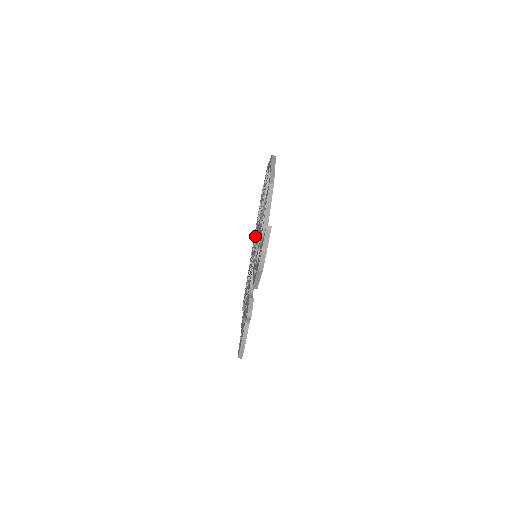
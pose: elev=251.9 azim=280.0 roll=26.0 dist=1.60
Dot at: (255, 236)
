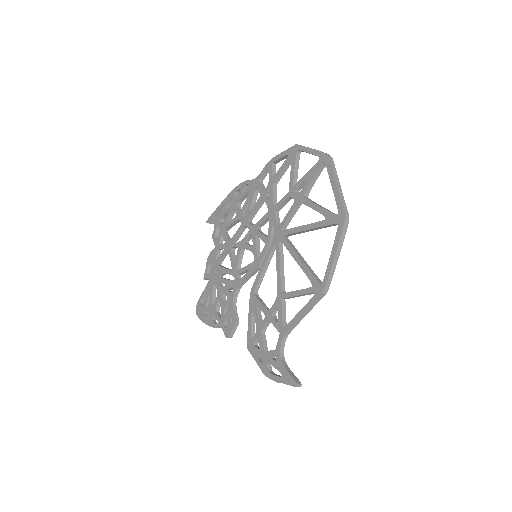
Dot at: (262, 200)
